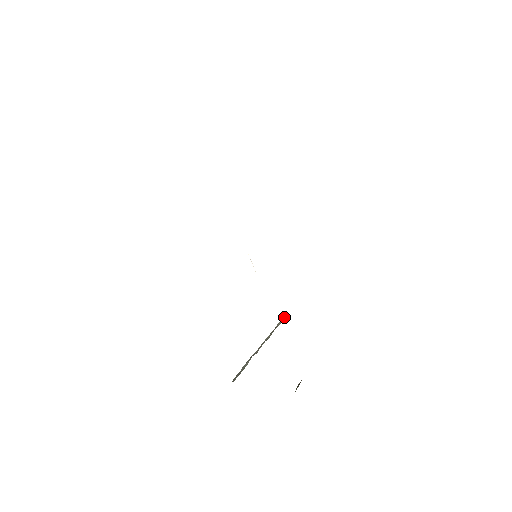
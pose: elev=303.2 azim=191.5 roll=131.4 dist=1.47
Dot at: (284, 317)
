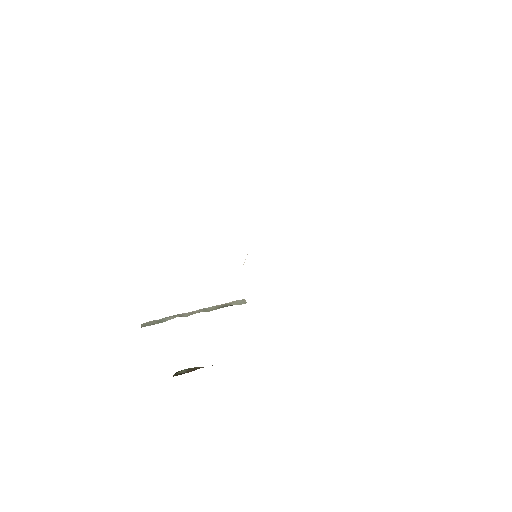
Dot at: (245, 300)
